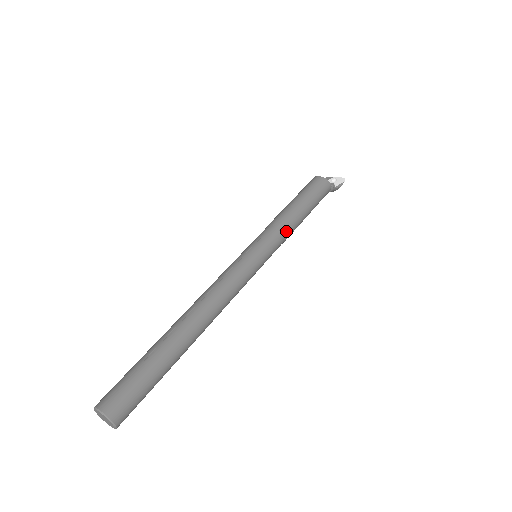
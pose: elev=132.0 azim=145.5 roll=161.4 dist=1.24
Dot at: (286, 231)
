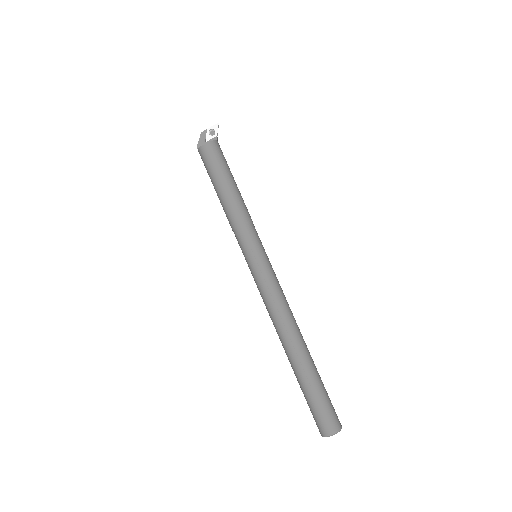
Dot at: (250, 217)
